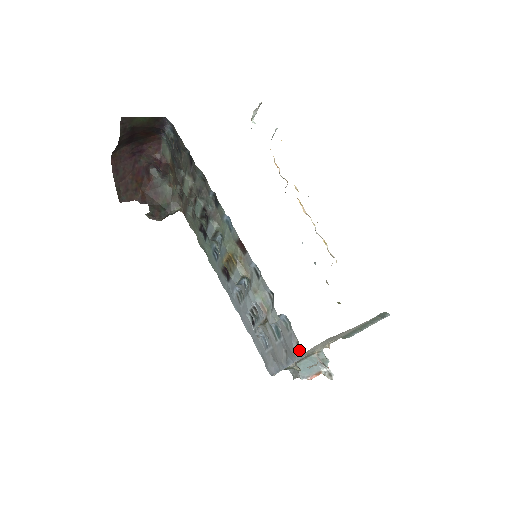
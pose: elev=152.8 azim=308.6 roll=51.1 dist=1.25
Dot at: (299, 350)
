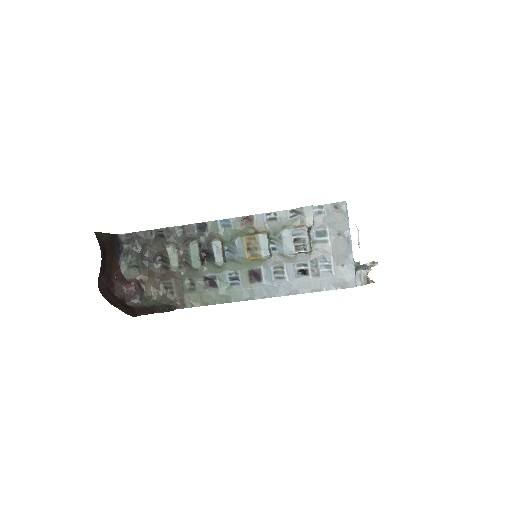
Dot at: (341, 207)
